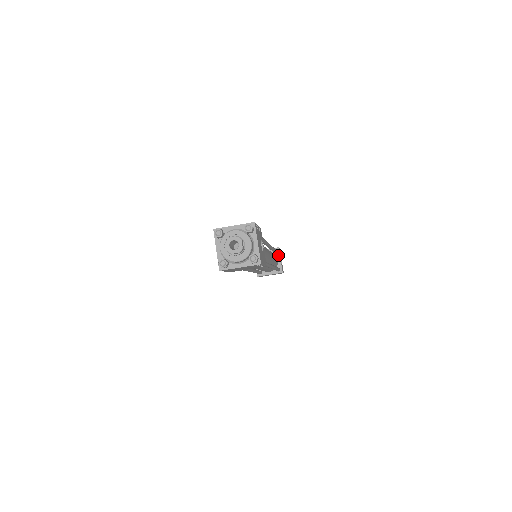
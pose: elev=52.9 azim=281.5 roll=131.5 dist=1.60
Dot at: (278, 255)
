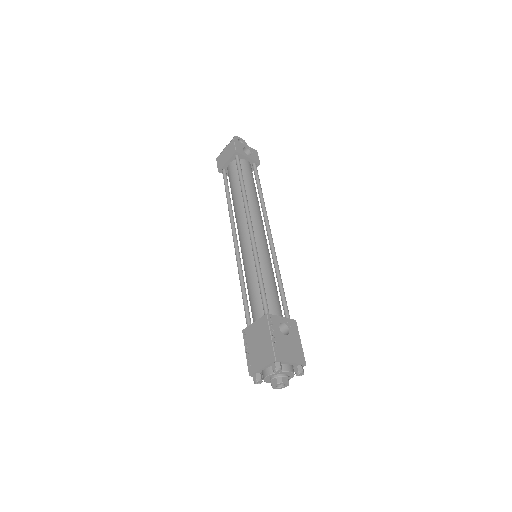
Dot at: (242, 157)
